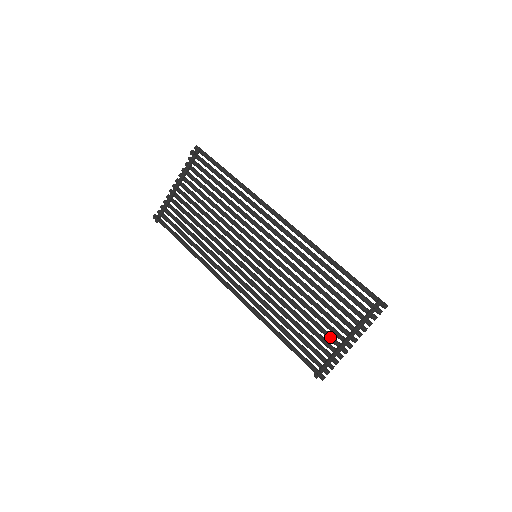
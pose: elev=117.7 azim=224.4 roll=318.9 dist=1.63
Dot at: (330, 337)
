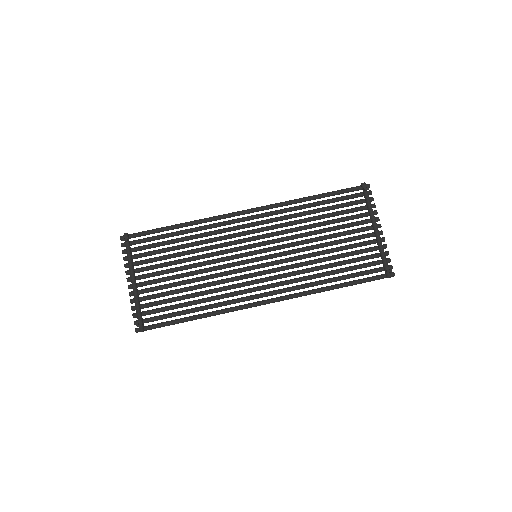
Dot at: (365, 242)
